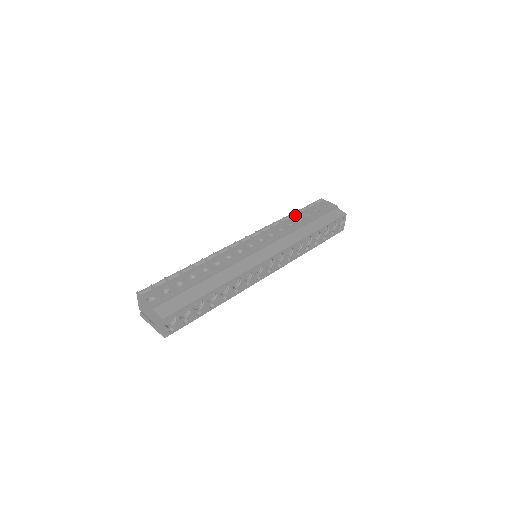
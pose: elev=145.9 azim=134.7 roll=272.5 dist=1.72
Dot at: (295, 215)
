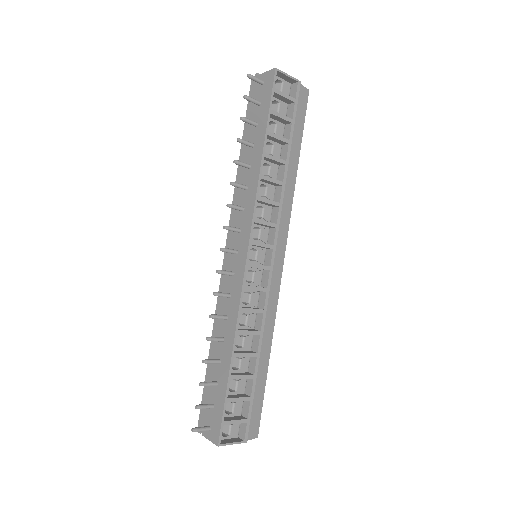
Dot at: (265, 141)
